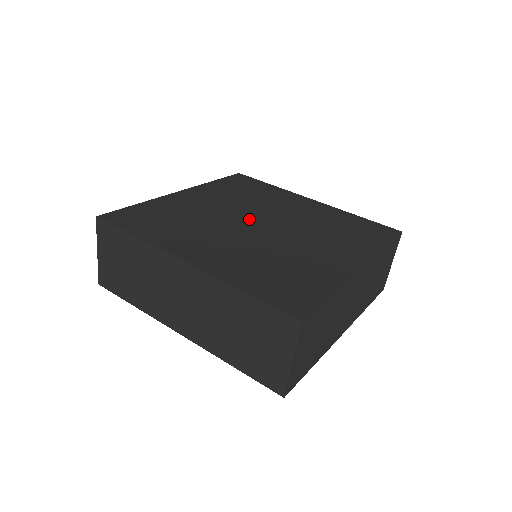
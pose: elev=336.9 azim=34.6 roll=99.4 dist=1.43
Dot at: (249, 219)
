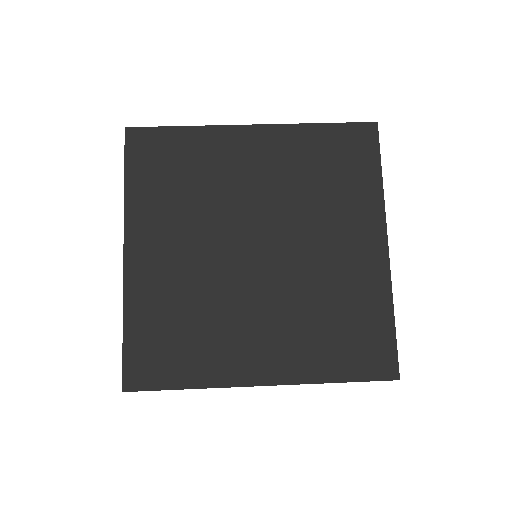
Dot at: (258, 231)
